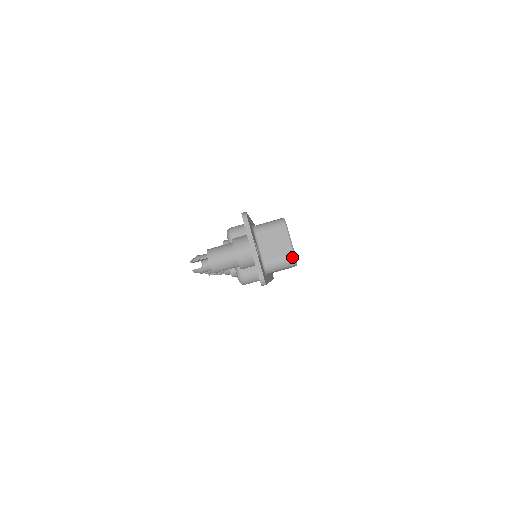
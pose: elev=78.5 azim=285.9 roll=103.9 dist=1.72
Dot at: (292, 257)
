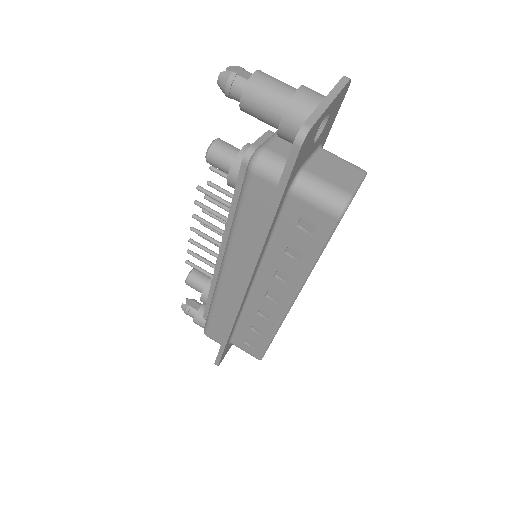
Dot at: (347, 196)
